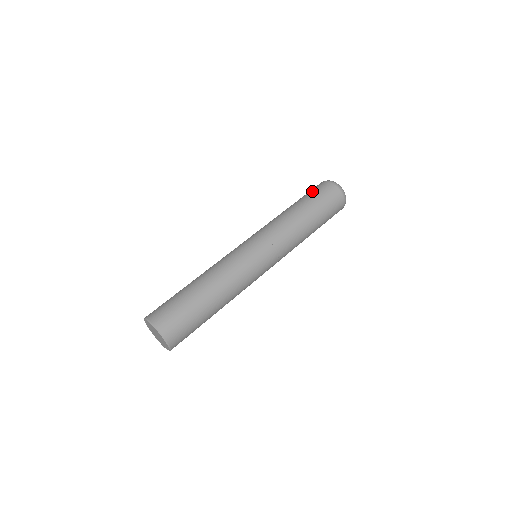
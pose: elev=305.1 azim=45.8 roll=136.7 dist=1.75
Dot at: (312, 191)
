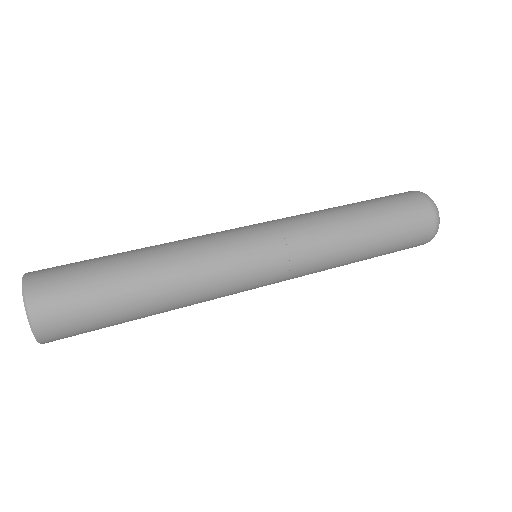
Dot at: occluded
